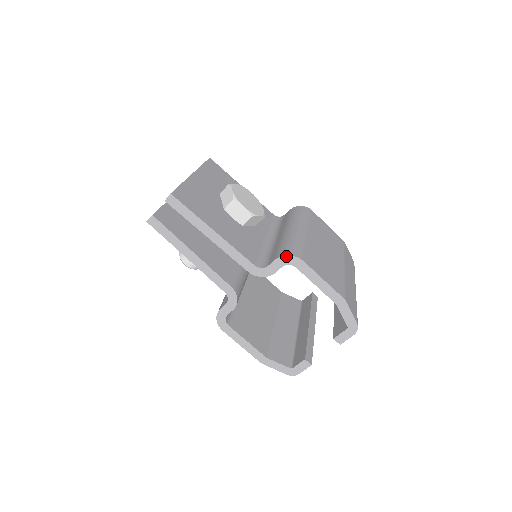
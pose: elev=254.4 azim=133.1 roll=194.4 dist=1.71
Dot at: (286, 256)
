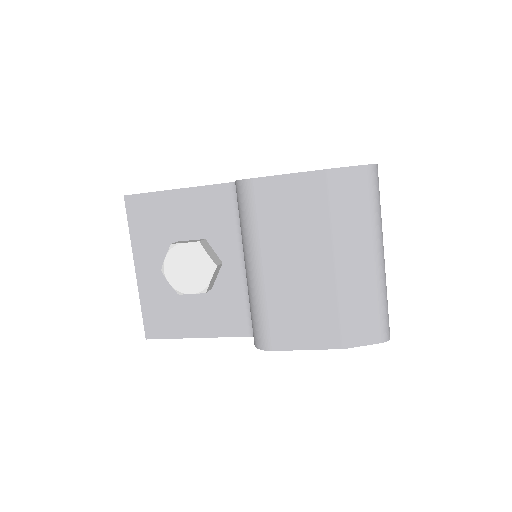
Dot at: (257, 348)
